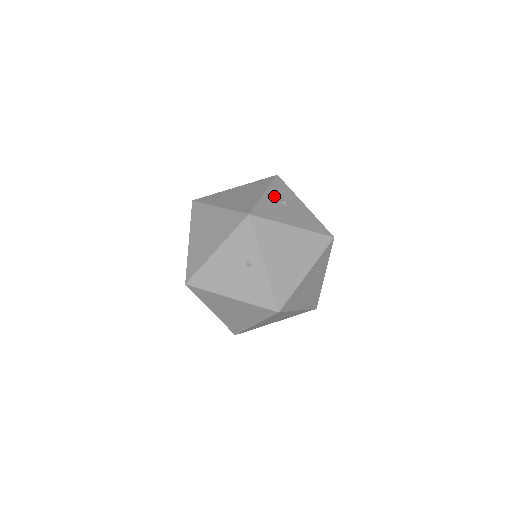
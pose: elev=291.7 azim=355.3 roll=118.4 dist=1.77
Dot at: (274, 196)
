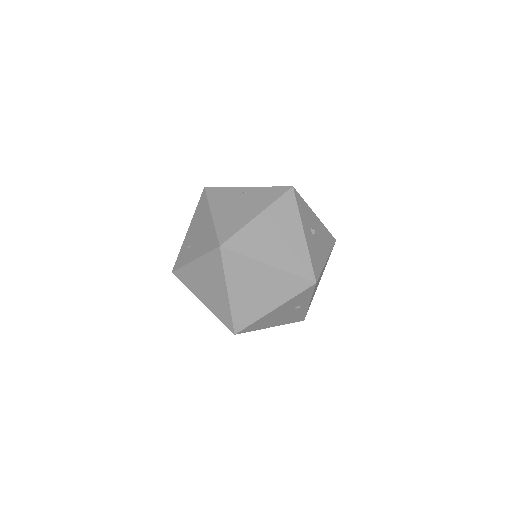
Dot at: (308, 230)
